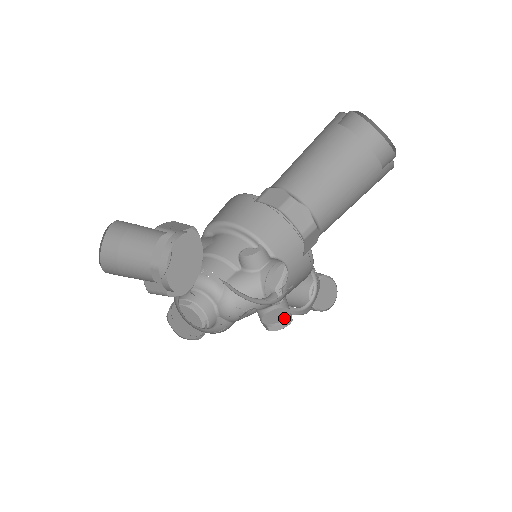
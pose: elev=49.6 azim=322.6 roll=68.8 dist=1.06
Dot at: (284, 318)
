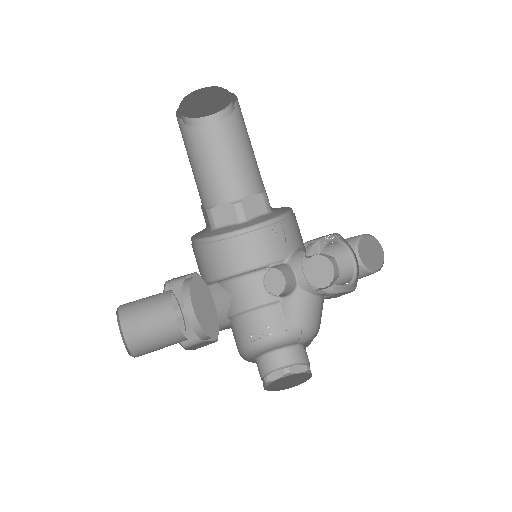
Dot at: (332, 269)
